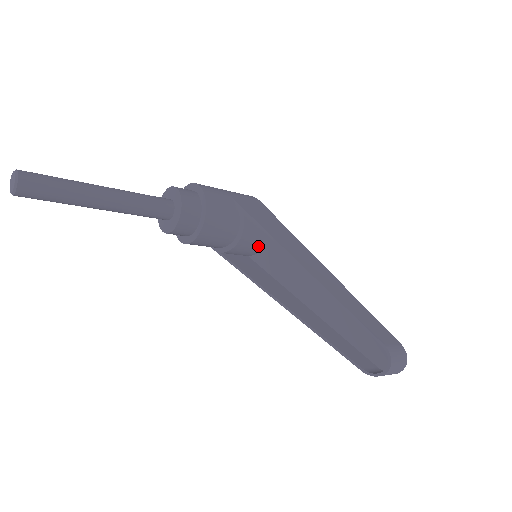
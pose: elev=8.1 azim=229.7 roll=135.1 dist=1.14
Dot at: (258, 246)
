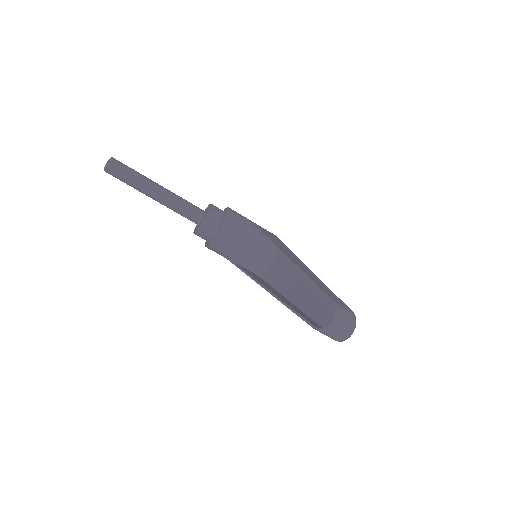
Dot at: (264, 262)
